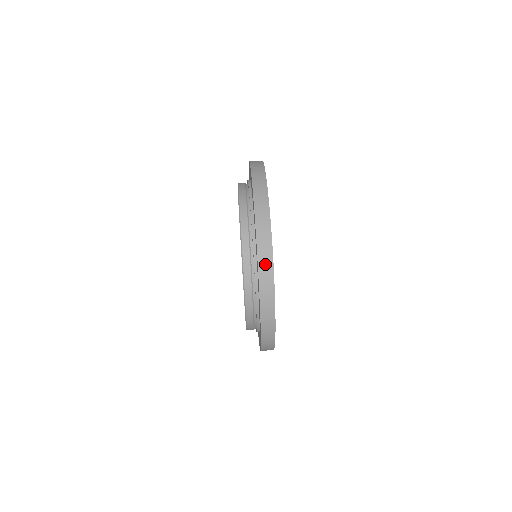
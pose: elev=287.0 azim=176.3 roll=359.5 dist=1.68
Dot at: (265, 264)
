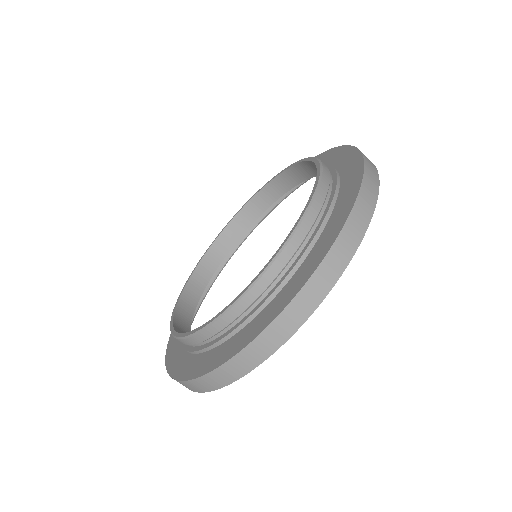
Dot at: (315, 290)
